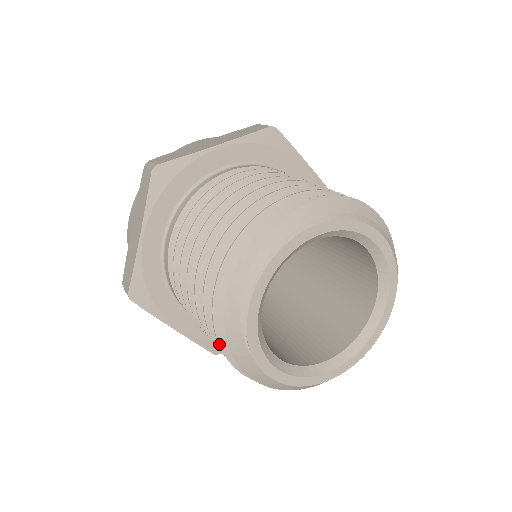
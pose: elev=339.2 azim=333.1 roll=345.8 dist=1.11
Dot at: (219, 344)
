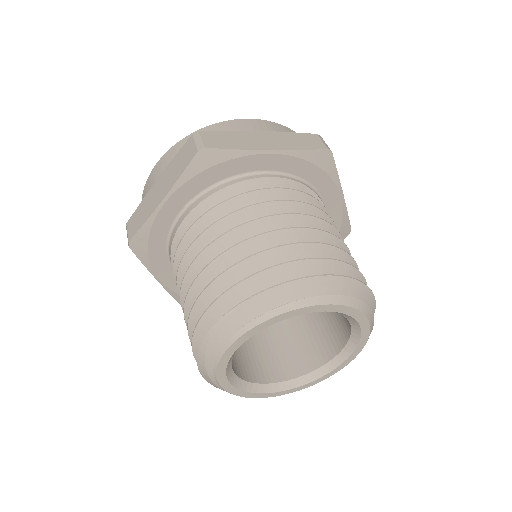
Dot at: occluded
